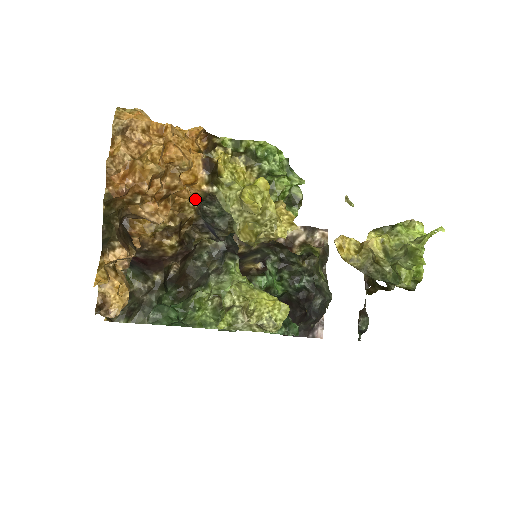
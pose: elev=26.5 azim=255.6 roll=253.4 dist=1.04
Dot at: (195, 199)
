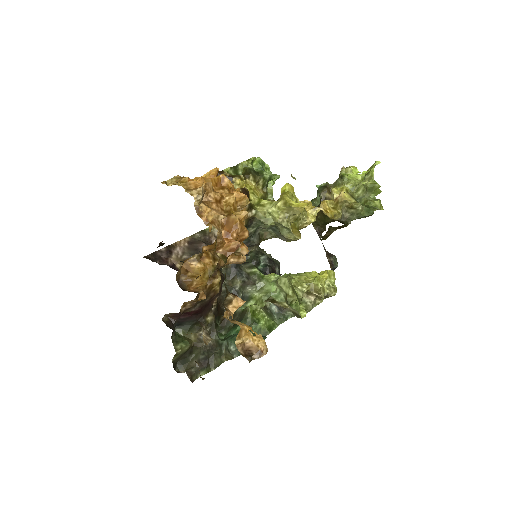
Dot at: occluded
